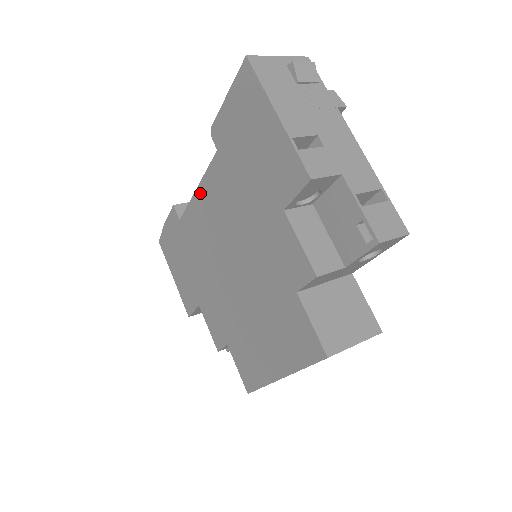
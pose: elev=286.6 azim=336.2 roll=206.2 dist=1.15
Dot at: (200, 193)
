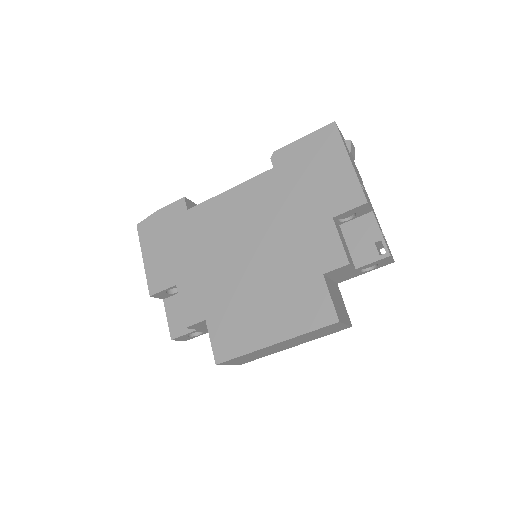
Dot at: (233, 193)
